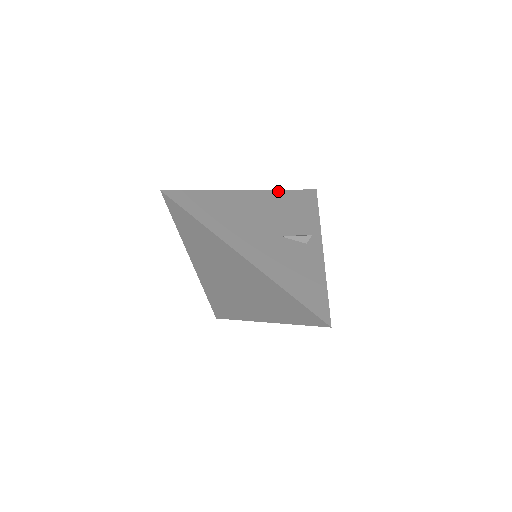
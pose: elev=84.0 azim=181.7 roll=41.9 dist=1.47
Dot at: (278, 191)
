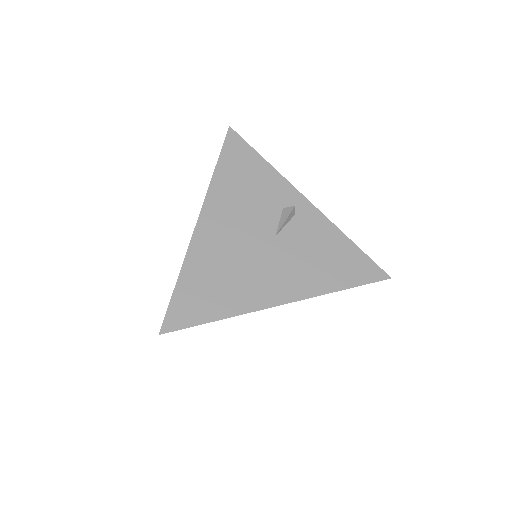
Dot at: (213, 182)
